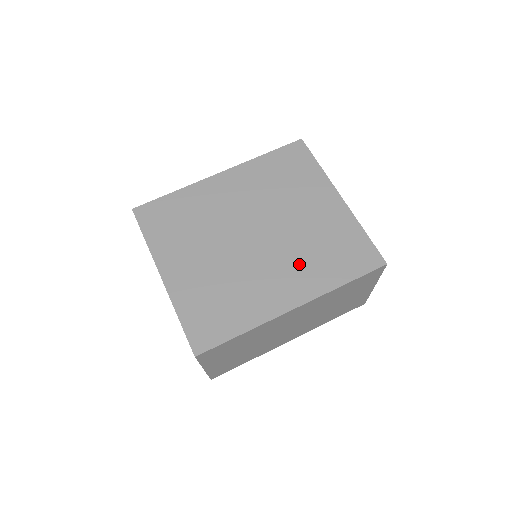
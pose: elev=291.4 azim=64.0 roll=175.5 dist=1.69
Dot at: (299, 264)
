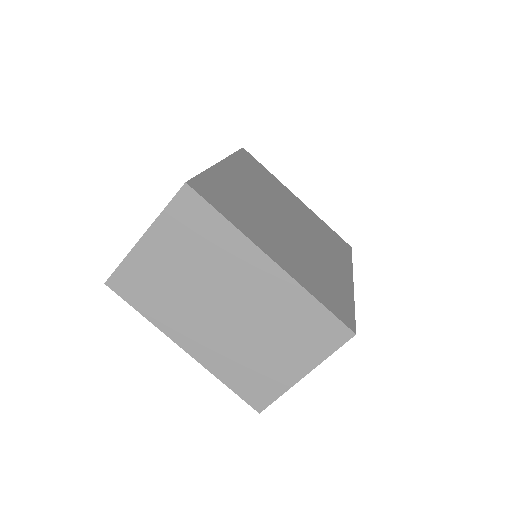
Dot at: (326, 247)
